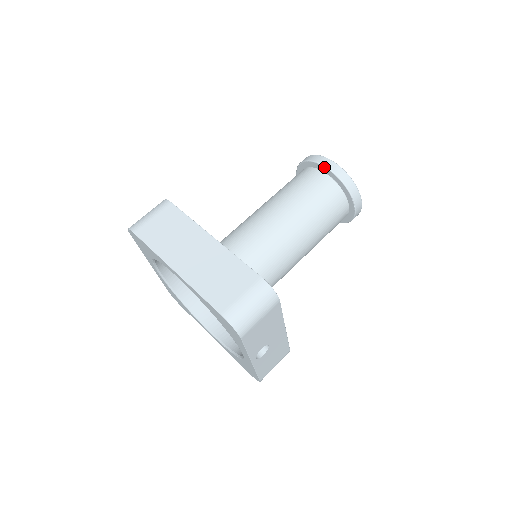
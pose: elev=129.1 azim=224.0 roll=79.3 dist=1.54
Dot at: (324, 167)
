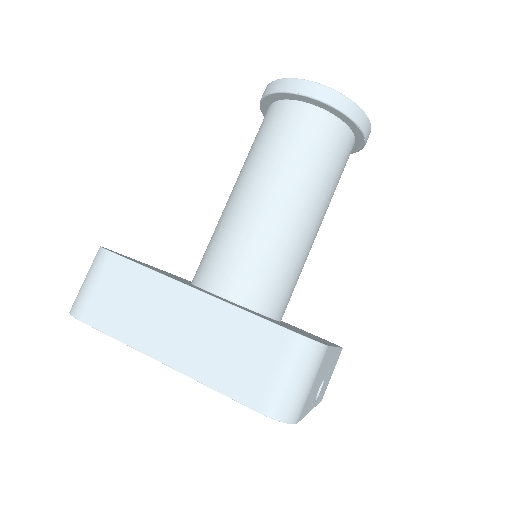
Dot at: (302, 96)
